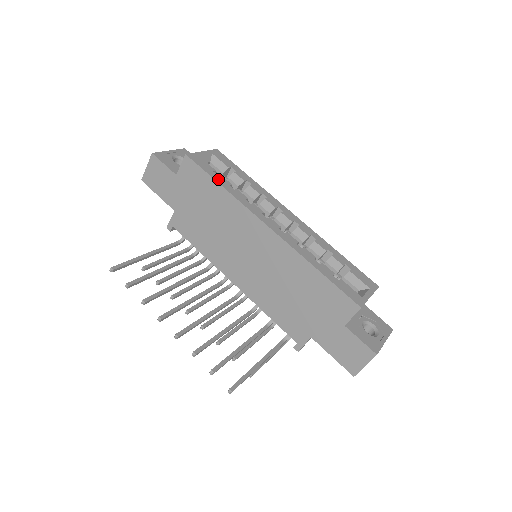
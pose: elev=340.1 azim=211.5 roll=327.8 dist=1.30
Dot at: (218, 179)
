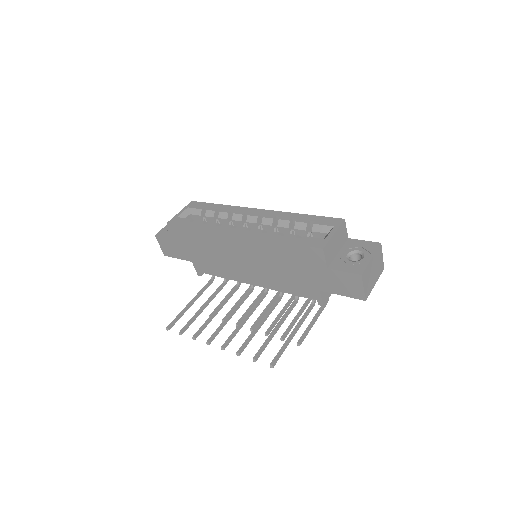
Dot at: (193, 225)
